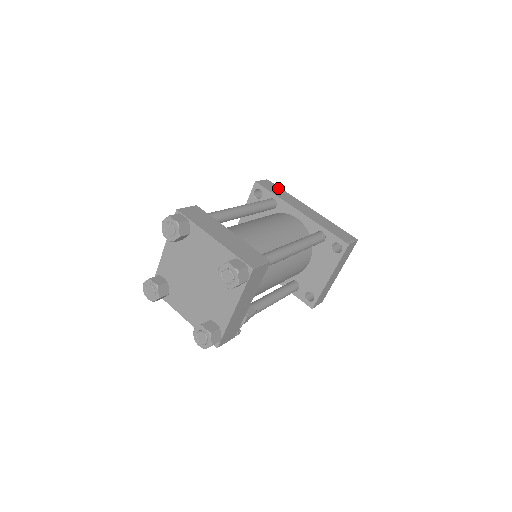
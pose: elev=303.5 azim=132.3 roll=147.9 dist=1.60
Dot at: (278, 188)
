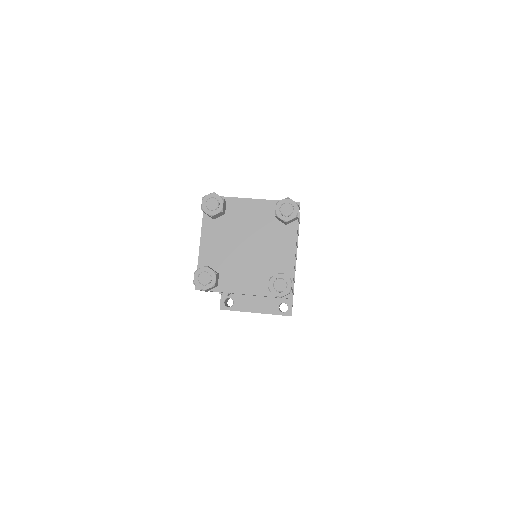
Dot at: occluded
